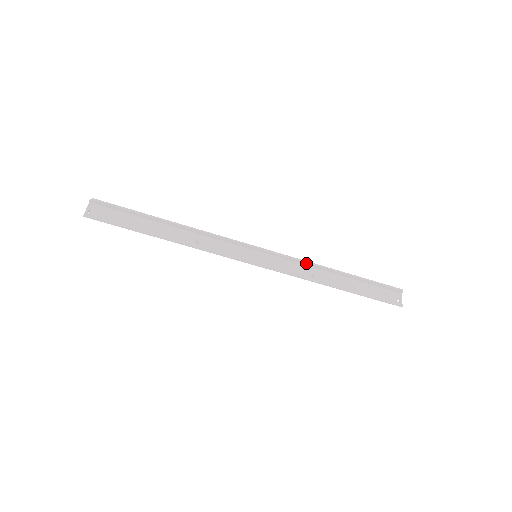
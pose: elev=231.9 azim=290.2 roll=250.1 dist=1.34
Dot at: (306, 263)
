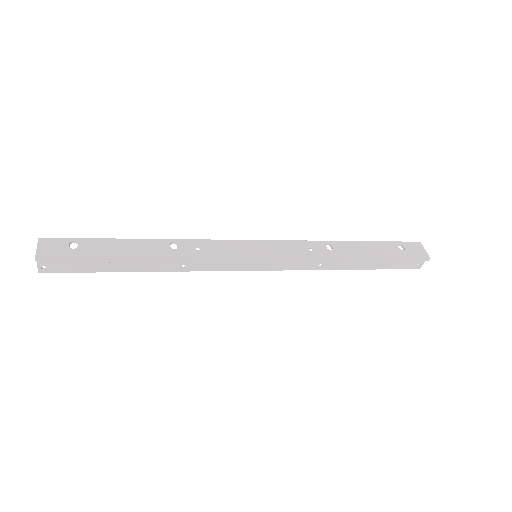
Dot at: (316, 260)
